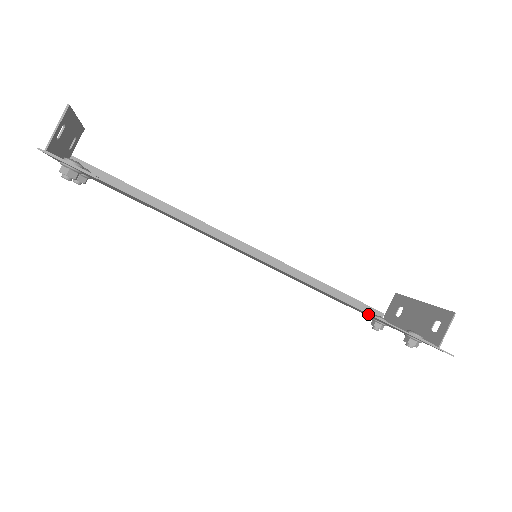
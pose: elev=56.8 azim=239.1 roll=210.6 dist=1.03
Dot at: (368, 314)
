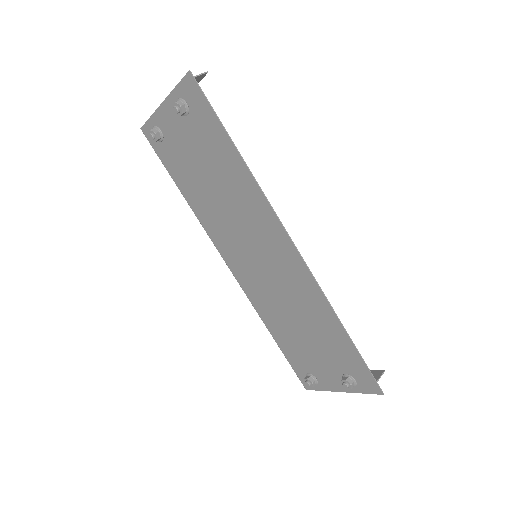
Dot at: (335, 324)
